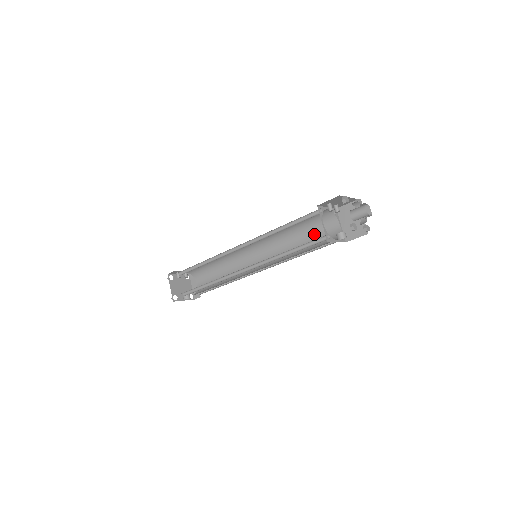
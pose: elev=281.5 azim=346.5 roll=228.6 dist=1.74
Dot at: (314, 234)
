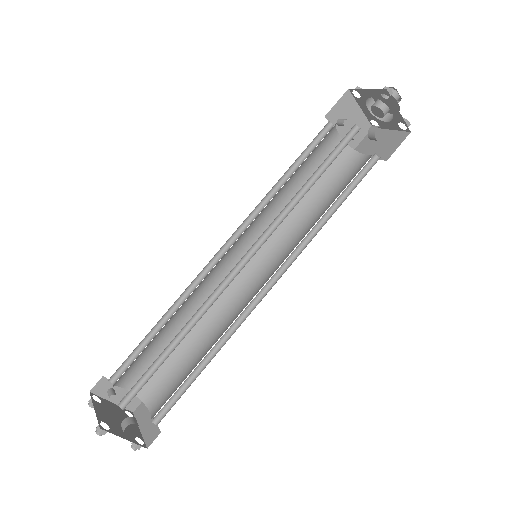
Dot at: (335, 189)
